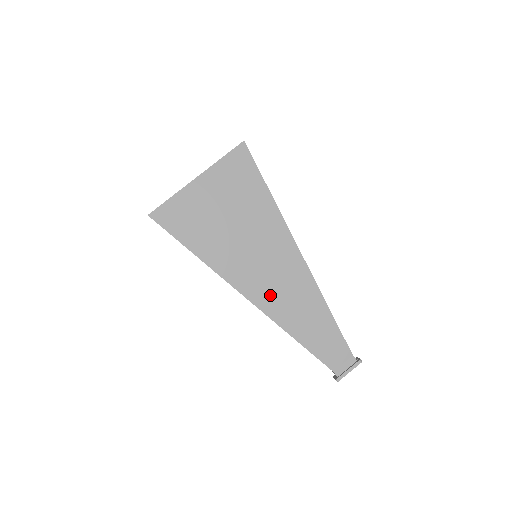
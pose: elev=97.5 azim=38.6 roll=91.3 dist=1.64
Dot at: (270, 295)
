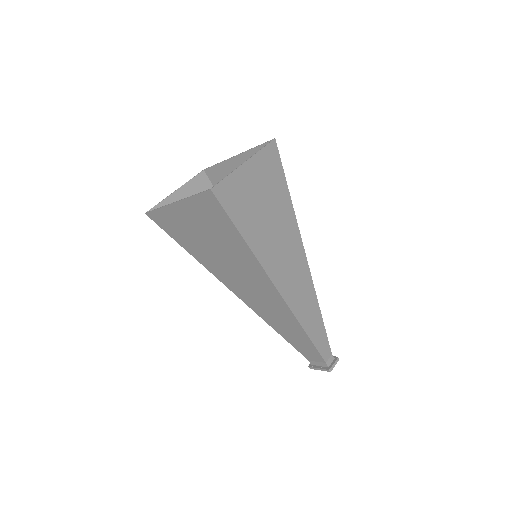
Dot at: (254, 302)
